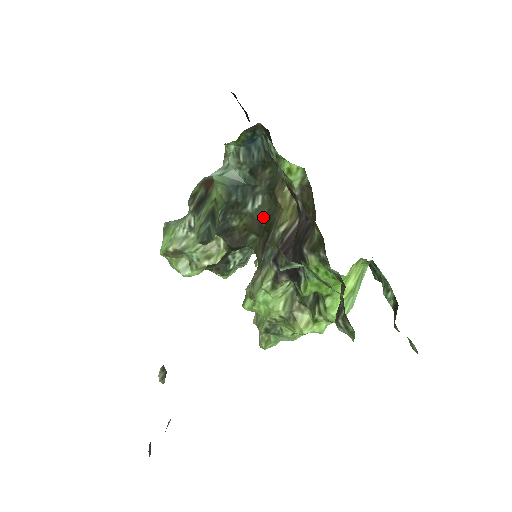
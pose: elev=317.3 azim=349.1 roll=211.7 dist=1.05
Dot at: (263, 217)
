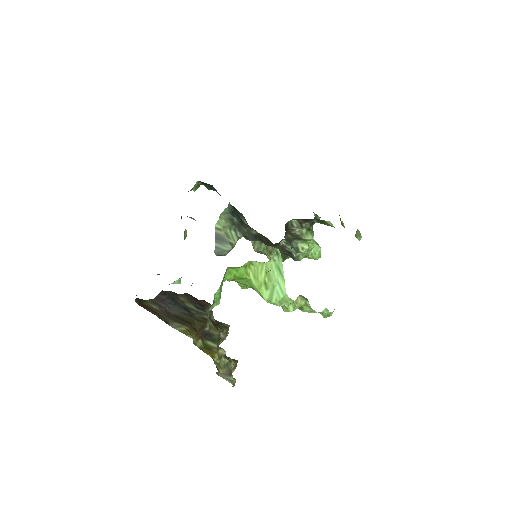
Dot at: (250, 228)
